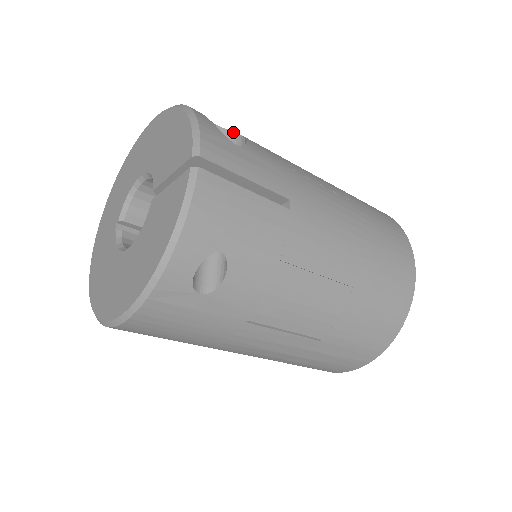
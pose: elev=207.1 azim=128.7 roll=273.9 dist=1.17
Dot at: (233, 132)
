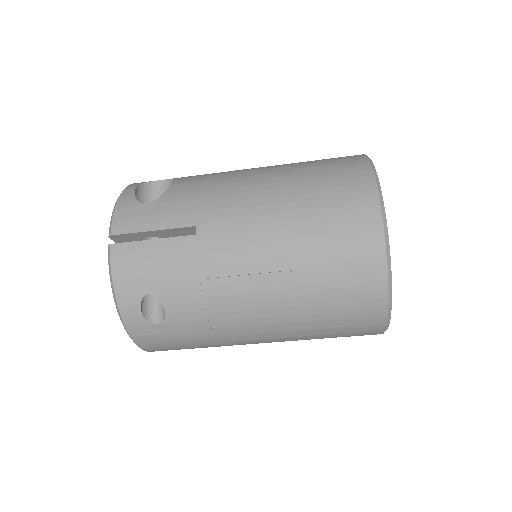
Dot at: (173, 180)
